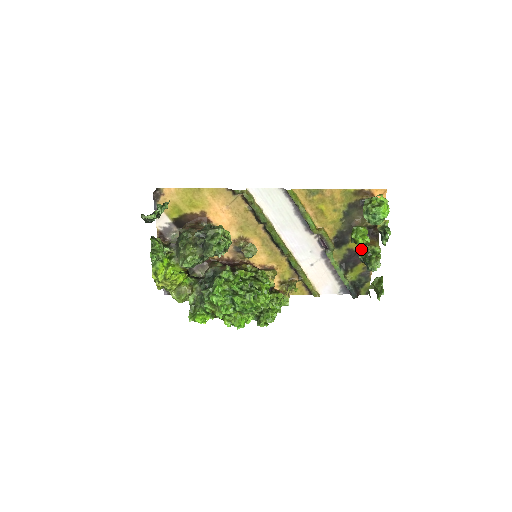
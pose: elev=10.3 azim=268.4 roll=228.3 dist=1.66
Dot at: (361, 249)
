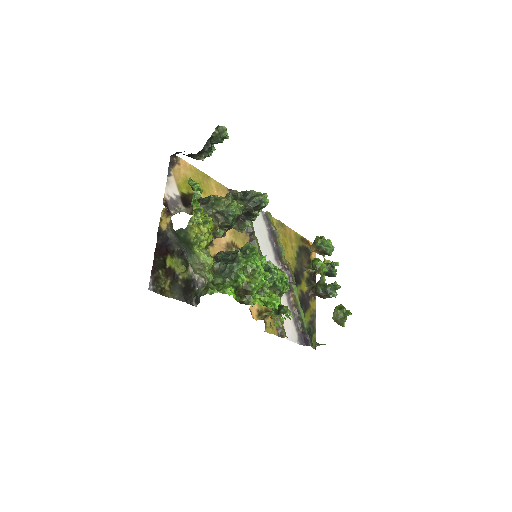
Dot at: (309, 293)
